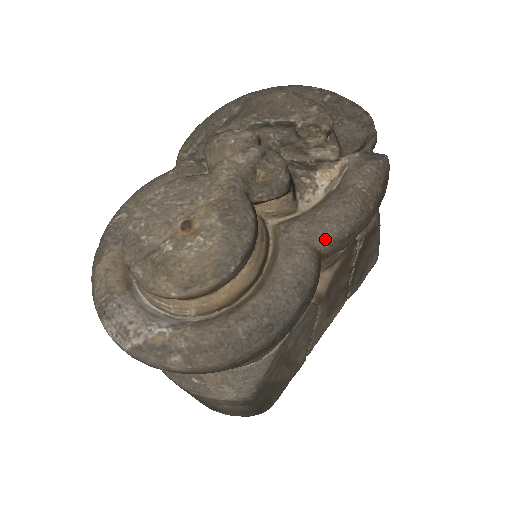
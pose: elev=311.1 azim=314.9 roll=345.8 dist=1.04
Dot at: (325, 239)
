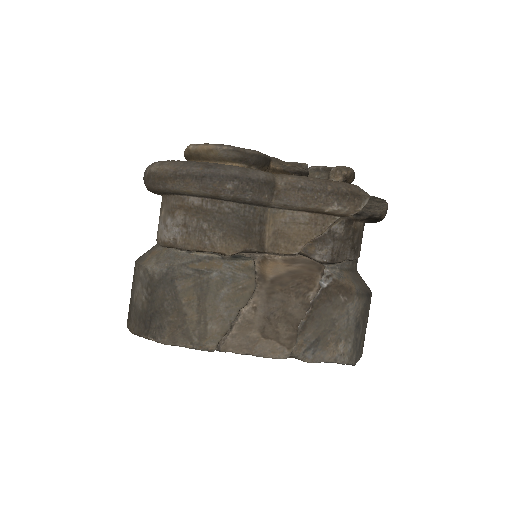
Dot at: (285, 179)
